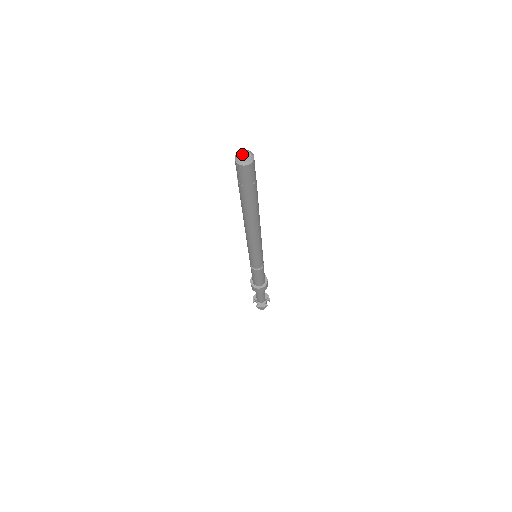
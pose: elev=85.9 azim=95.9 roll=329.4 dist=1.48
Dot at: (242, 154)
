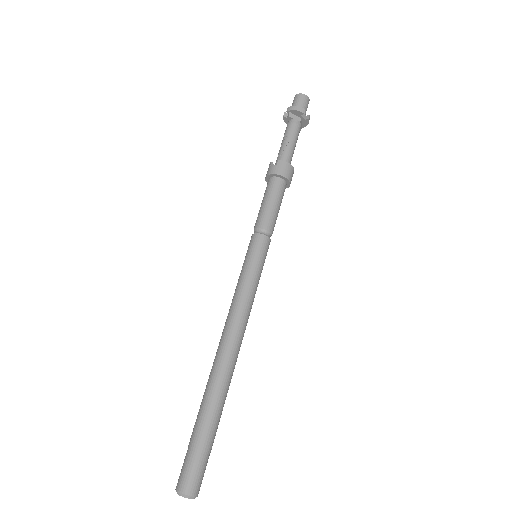
Dot at: (186, 497)
